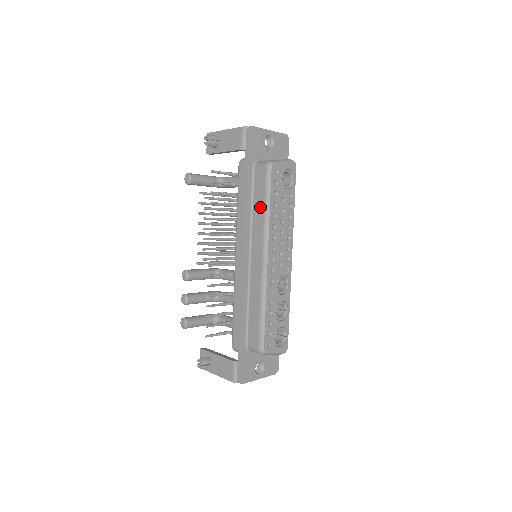
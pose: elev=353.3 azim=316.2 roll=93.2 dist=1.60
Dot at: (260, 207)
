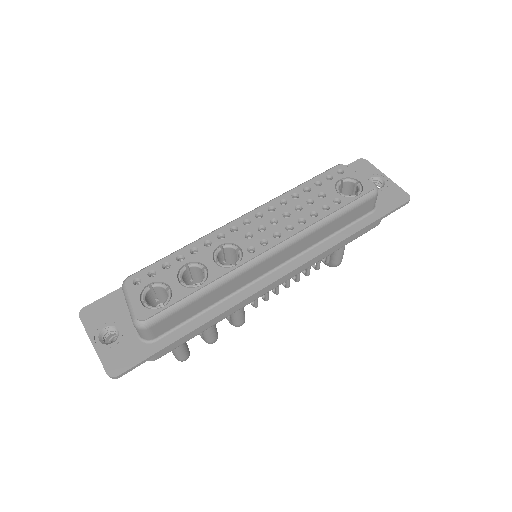
Dot at: occluded
